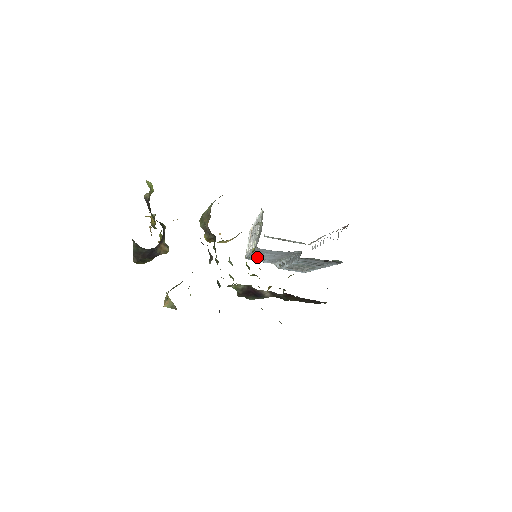
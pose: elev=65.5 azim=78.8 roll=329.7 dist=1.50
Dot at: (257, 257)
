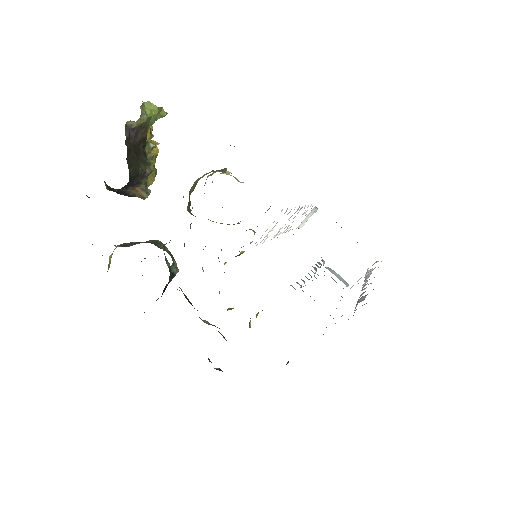
Dot at: occluded
